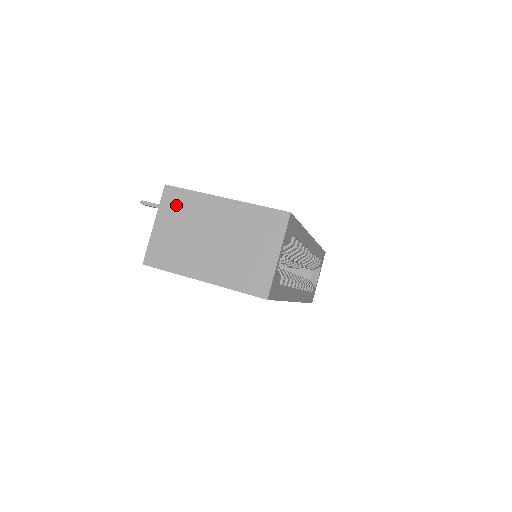
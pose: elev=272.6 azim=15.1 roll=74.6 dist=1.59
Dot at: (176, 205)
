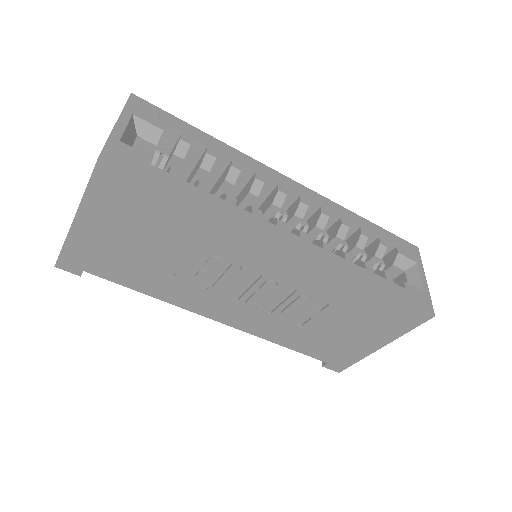
Dot at: occluded
